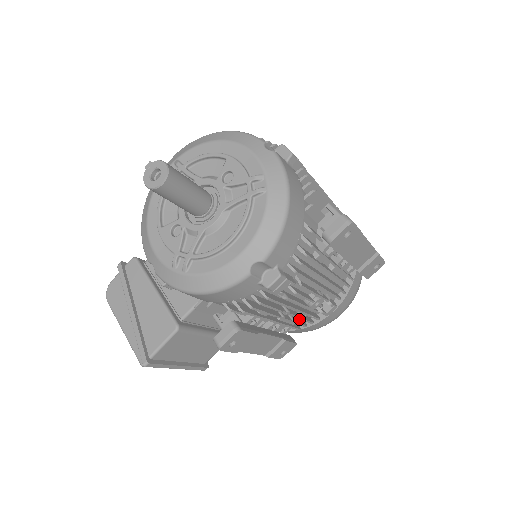
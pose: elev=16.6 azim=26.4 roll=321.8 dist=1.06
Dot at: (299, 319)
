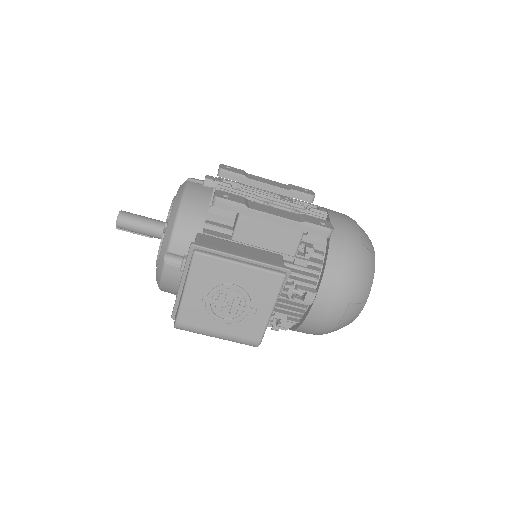
Dot at: (296, 212)
